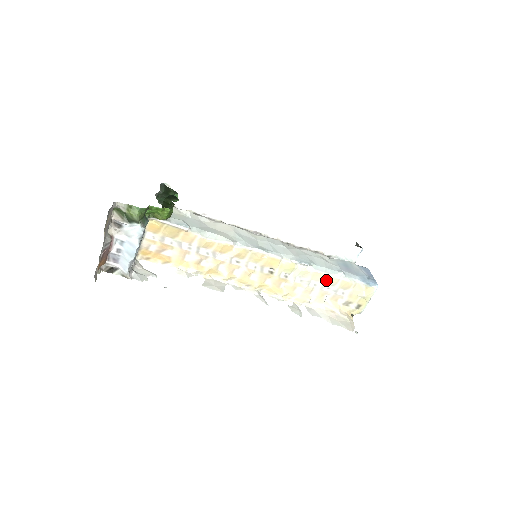
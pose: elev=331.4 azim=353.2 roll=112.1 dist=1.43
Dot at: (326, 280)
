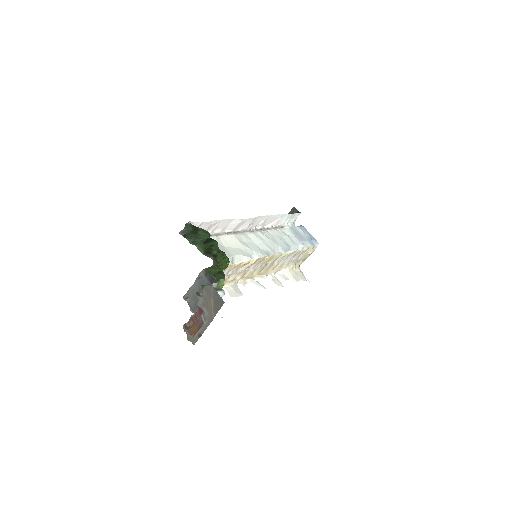
Dot at: (295, 254)
